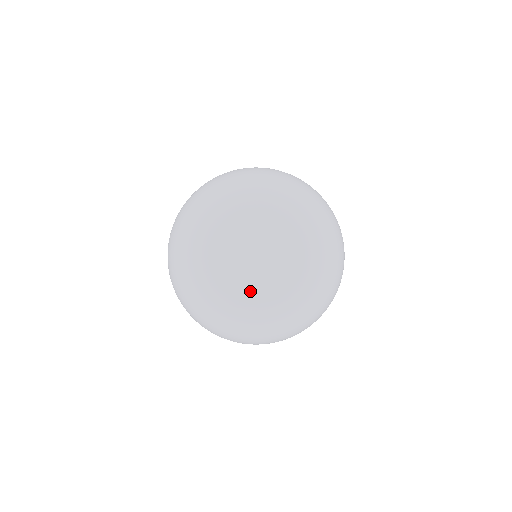
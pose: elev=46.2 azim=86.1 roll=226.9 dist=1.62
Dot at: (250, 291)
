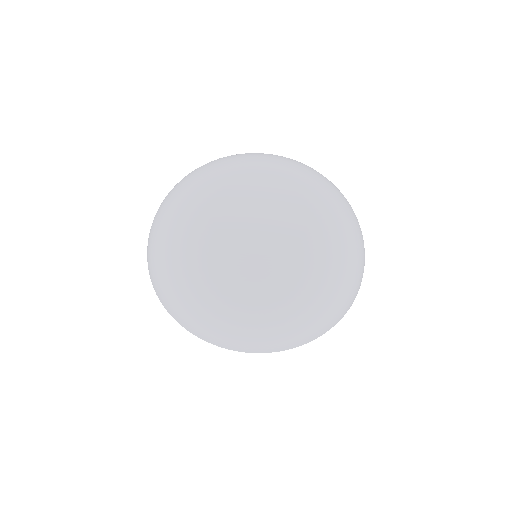
Dot at: (250, 250)
